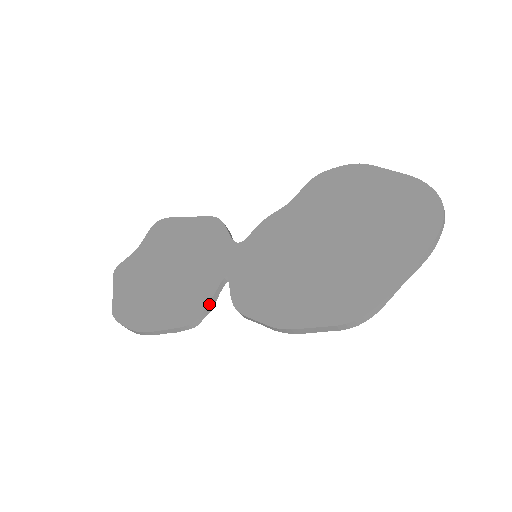
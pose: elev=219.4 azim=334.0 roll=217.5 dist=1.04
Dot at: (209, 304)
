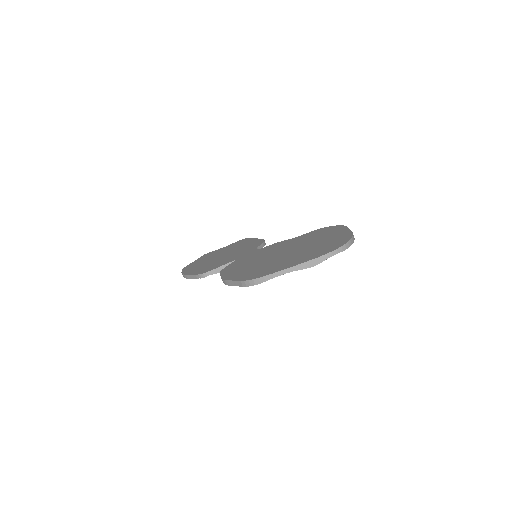
Dot at: (216, 269)
